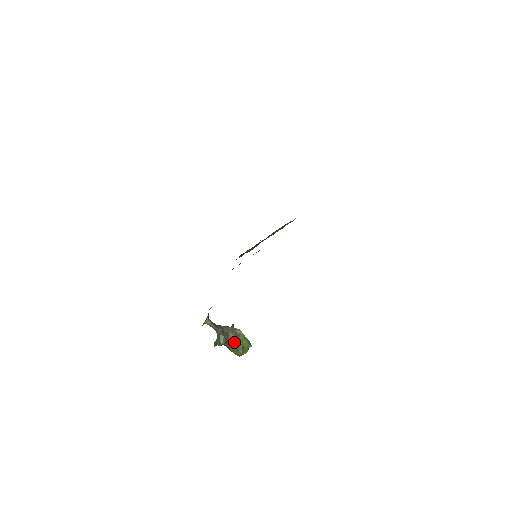
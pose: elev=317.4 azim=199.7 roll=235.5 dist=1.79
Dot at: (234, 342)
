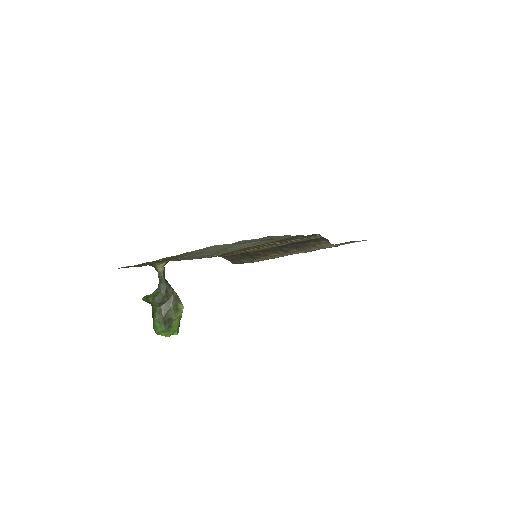
Dot at: (167, 312)
